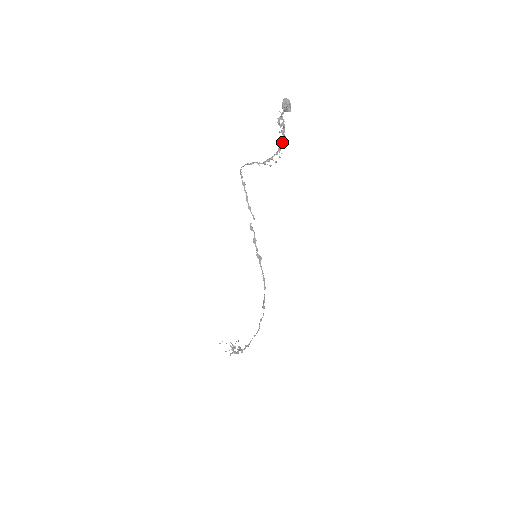
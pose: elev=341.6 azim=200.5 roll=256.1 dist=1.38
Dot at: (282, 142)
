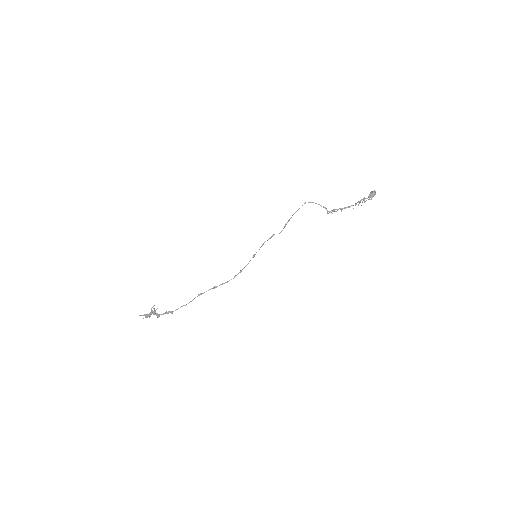
Dot at: (348, 207)
